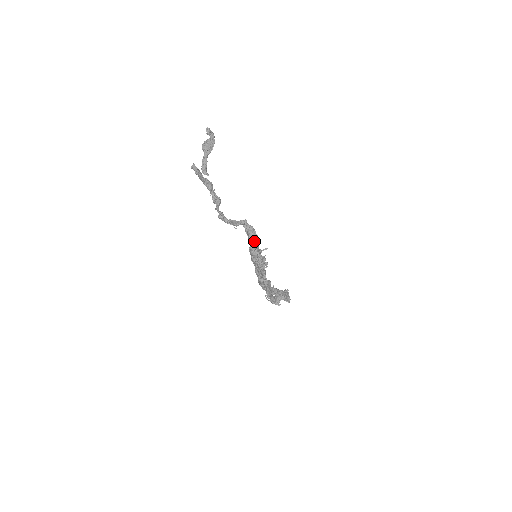
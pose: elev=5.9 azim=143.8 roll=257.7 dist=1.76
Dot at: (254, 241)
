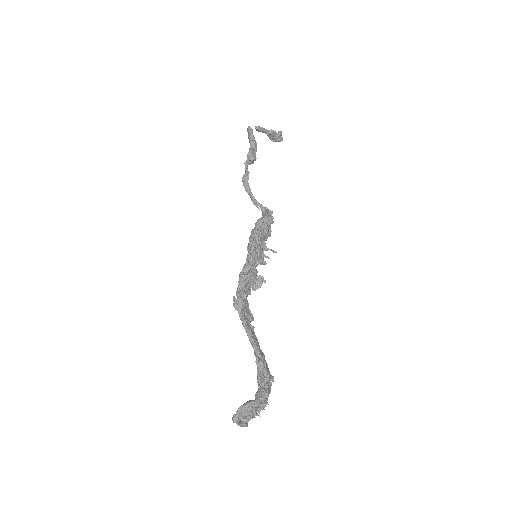
Dot at: (265, 217)
